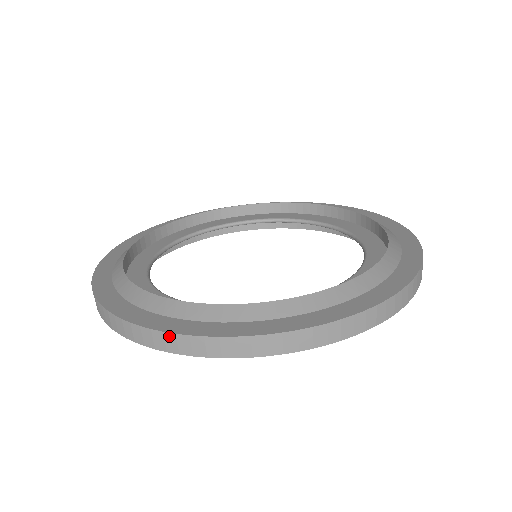
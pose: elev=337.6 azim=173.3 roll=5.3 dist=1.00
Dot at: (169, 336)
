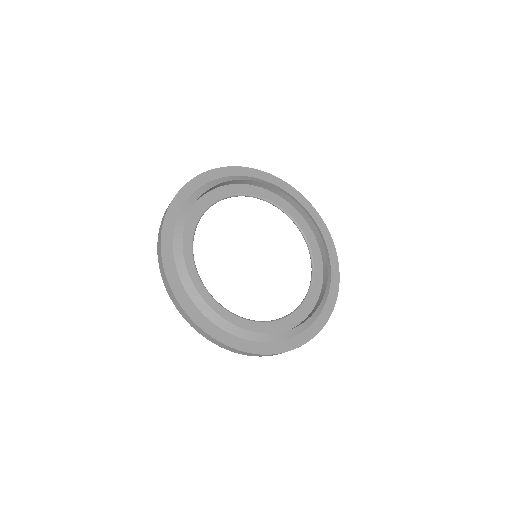
Dot at: (197, 327)
